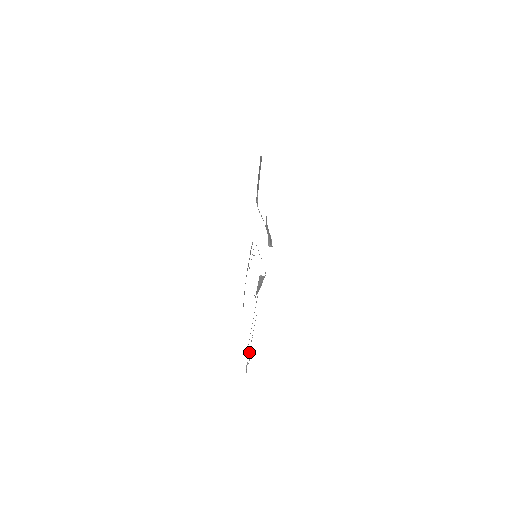
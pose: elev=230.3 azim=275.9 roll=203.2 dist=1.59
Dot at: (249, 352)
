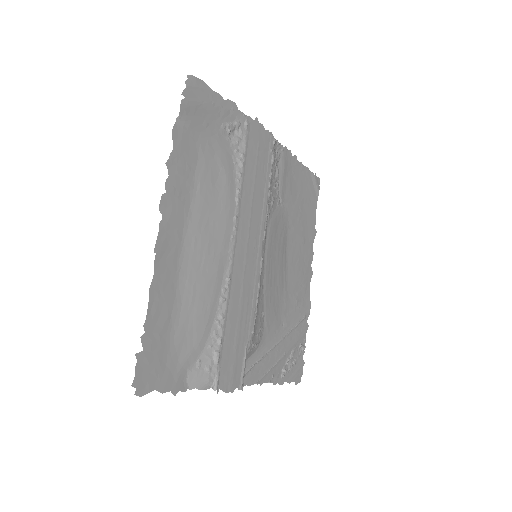
Dot at: (286, 364)
